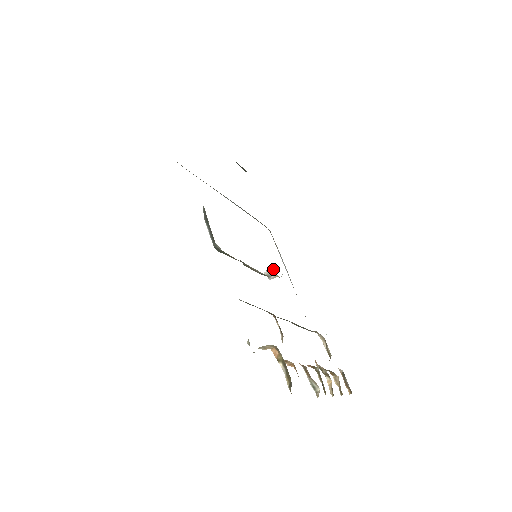
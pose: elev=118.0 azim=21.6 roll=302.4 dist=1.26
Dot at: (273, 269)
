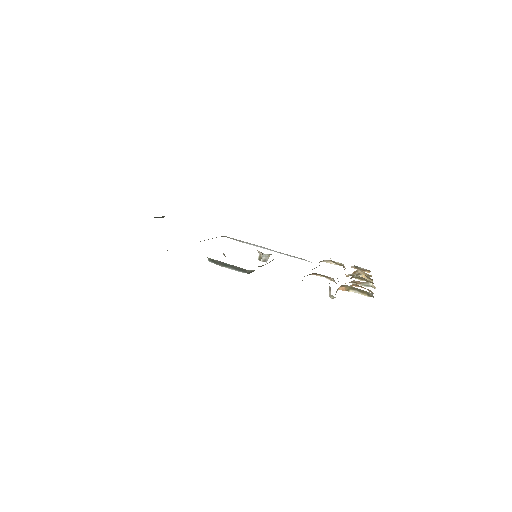
Dot at: (264, 254)
